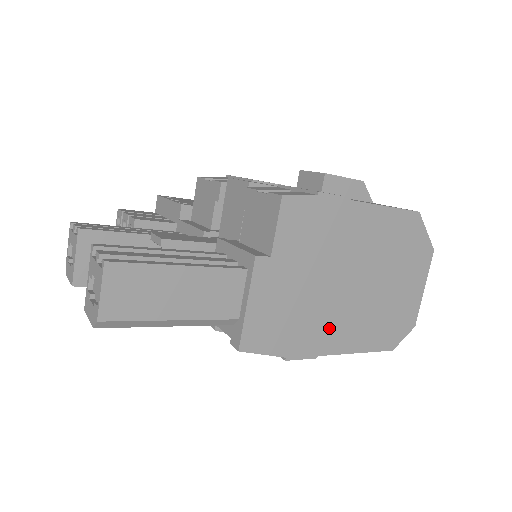
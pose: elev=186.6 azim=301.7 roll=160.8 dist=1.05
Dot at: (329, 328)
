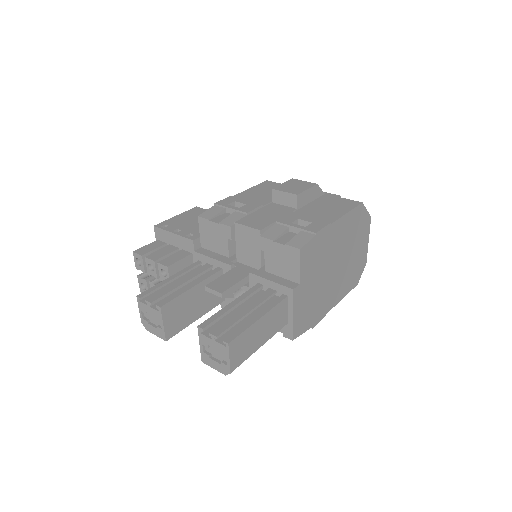
Dot at: (329, 297)
